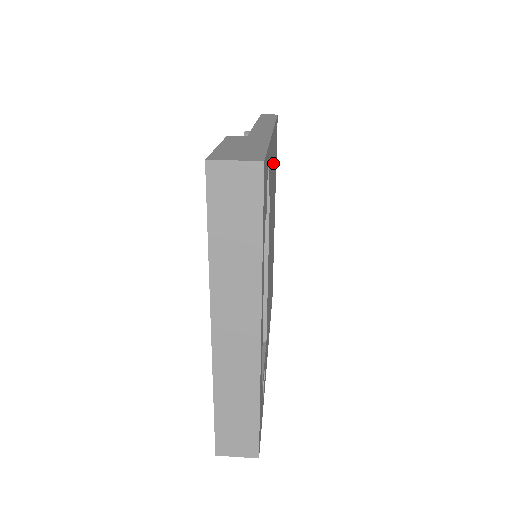
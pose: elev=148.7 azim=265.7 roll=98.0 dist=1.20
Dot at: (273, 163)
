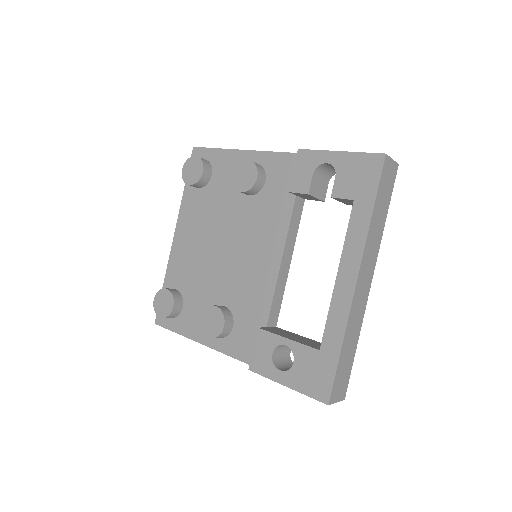
Dot at: occluded
